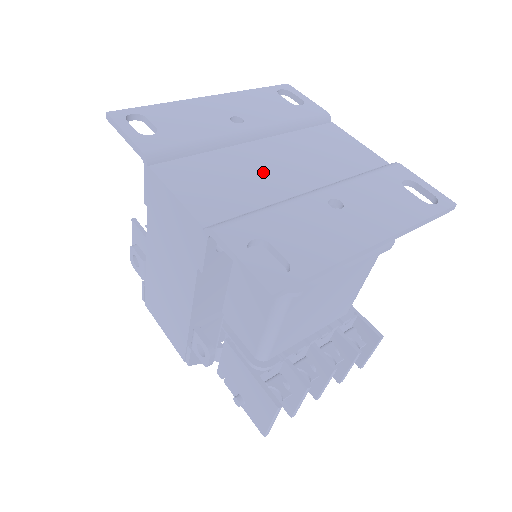
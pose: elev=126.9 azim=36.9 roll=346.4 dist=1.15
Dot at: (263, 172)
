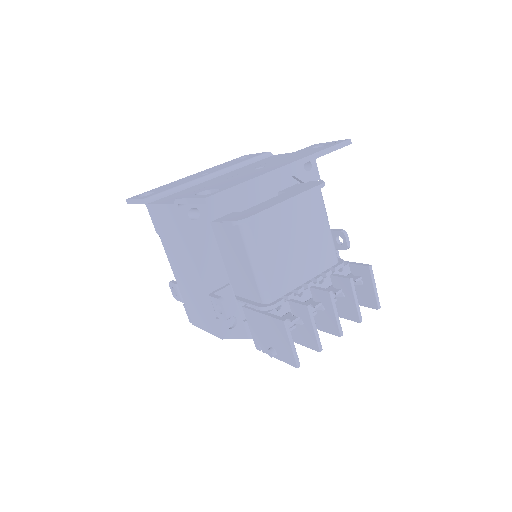
Dot at: (218, 181)
